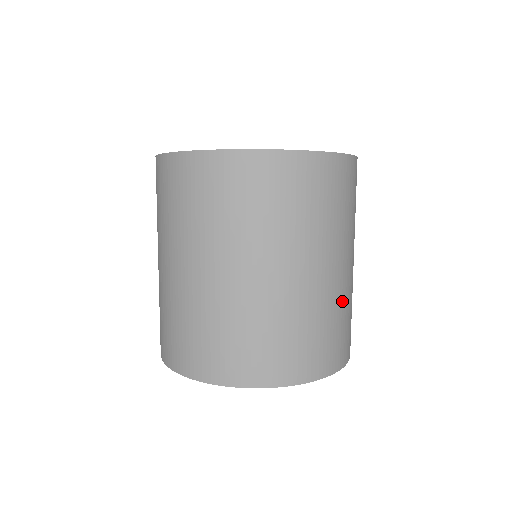
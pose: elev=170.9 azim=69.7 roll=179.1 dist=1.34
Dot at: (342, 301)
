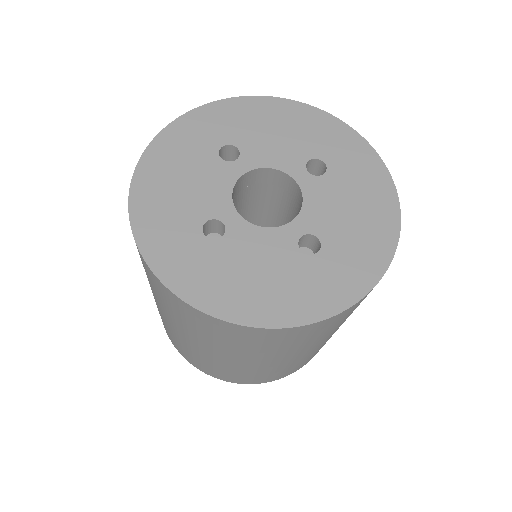
Dot at: (291, 364)
